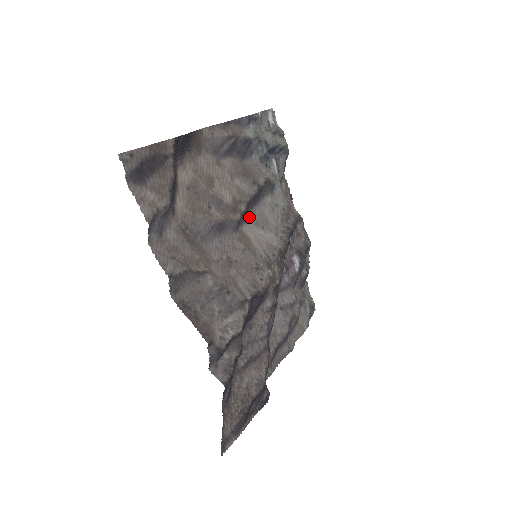
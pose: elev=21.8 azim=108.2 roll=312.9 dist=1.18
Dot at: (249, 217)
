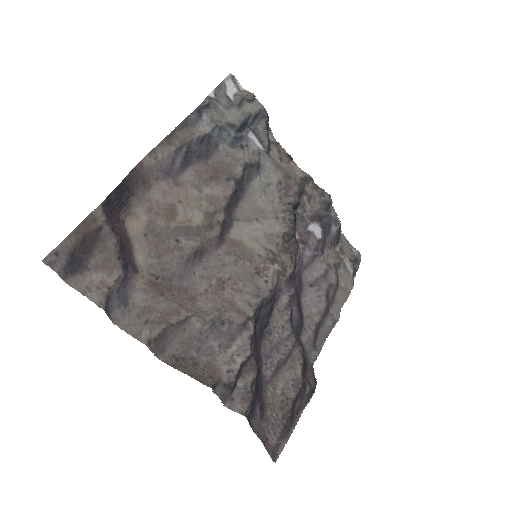
Dot at: (236, 217)
